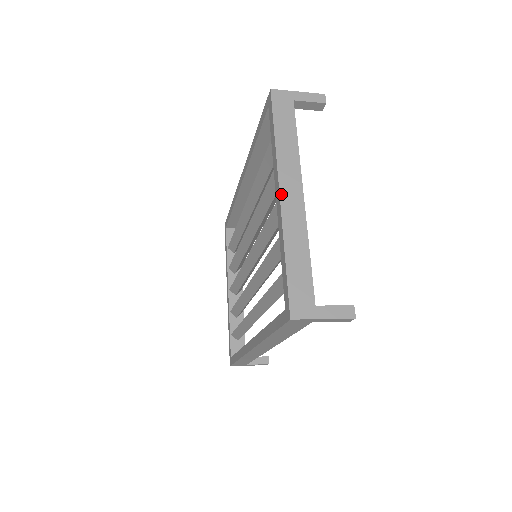
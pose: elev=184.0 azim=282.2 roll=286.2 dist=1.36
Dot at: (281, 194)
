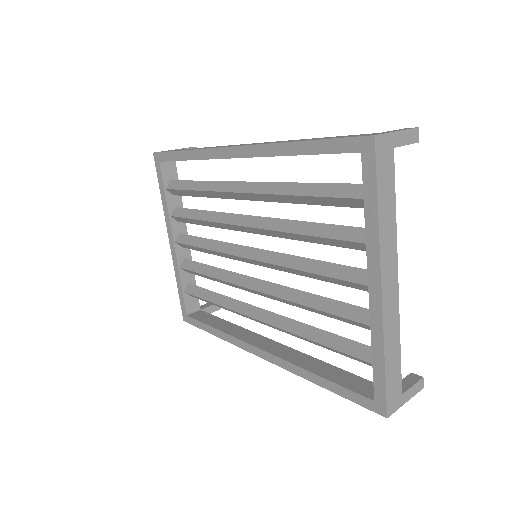
Dot at: (383, 291)
